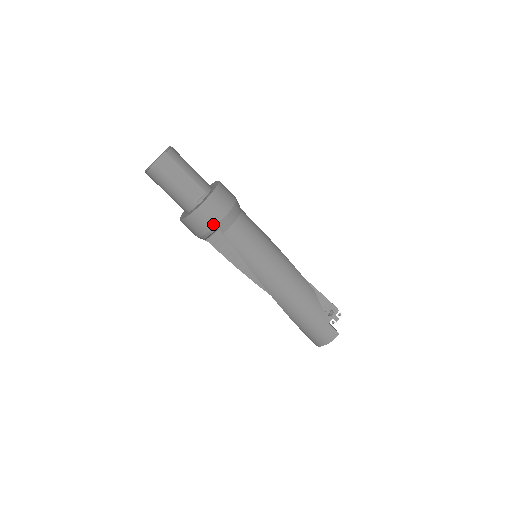
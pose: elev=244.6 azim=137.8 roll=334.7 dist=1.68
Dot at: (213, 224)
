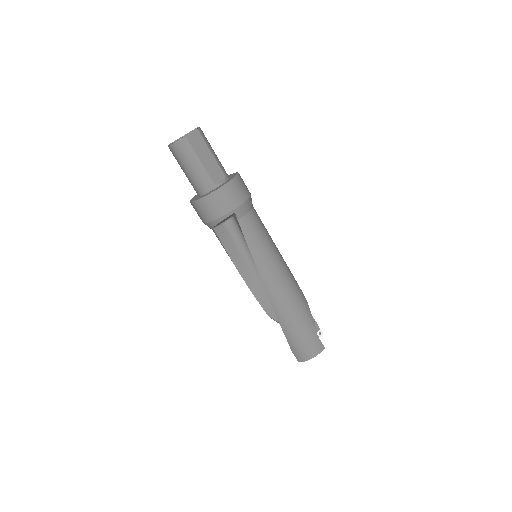
Dot at: (231, 207)
